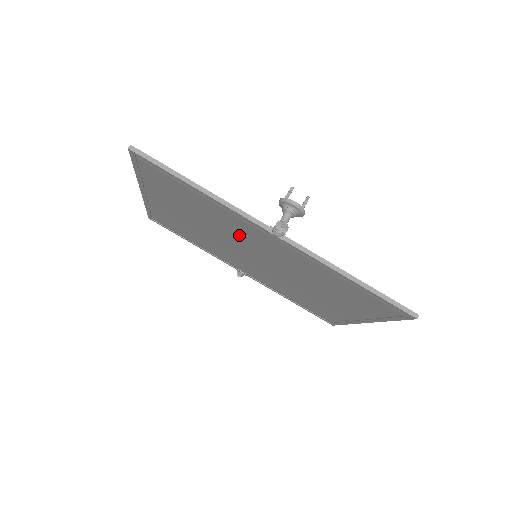
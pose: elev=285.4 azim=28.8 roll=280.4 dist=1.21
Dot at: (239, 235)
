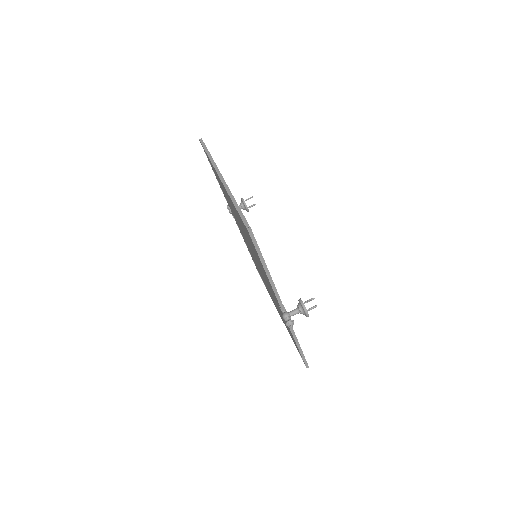
Dot at: (260, 266)
